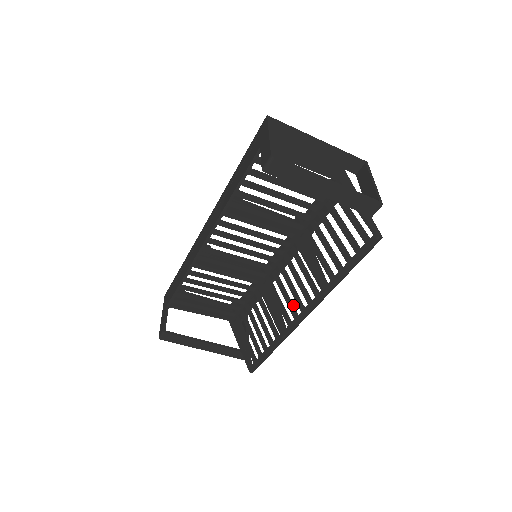
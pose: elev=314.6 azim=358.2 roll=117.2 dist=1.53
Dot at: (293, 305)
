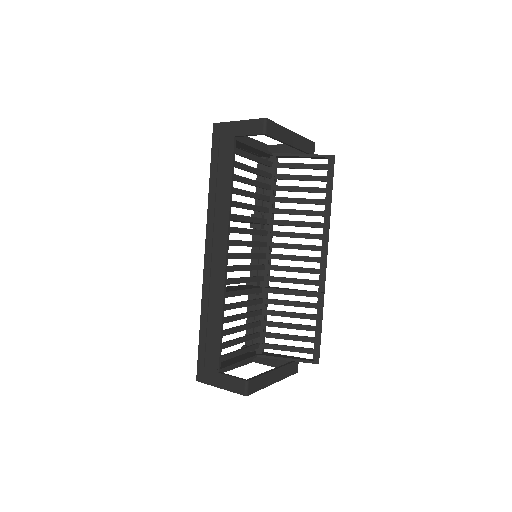
Dot at: (308, 268)
